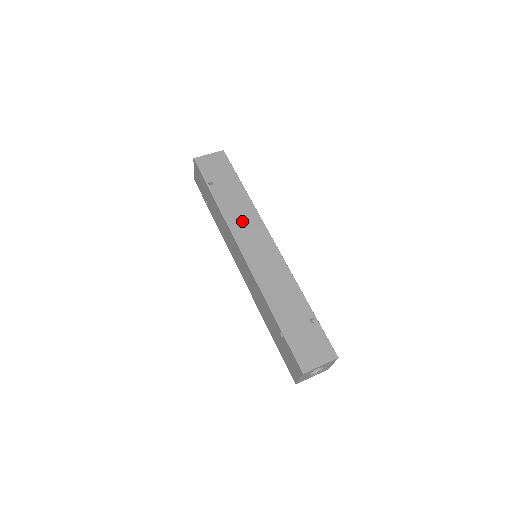
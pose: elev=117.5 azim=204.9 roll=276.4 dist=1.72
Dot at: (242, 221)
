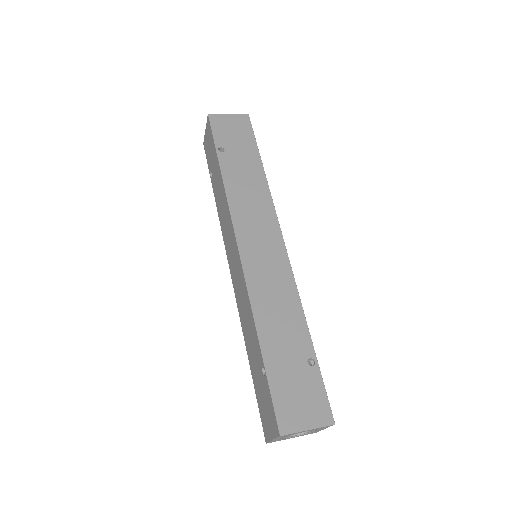
Dot at: (249, 206)
